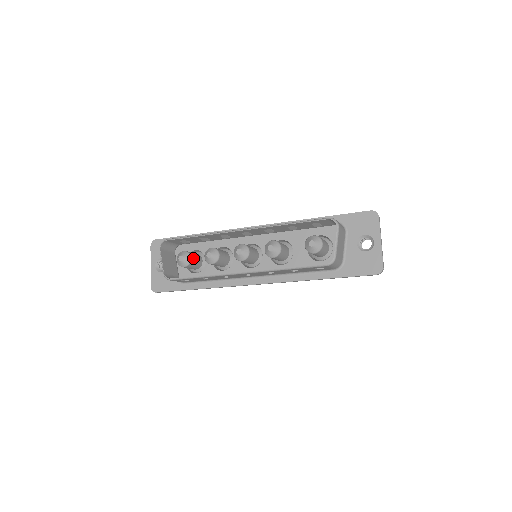
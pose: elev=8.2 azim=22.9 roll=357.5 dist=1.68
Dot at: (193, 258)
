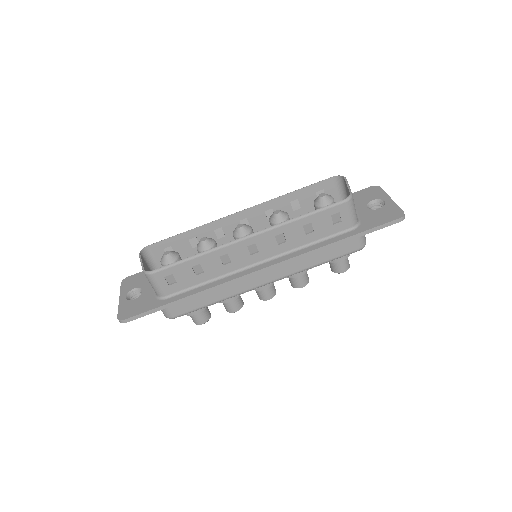
Dot at: occluded
